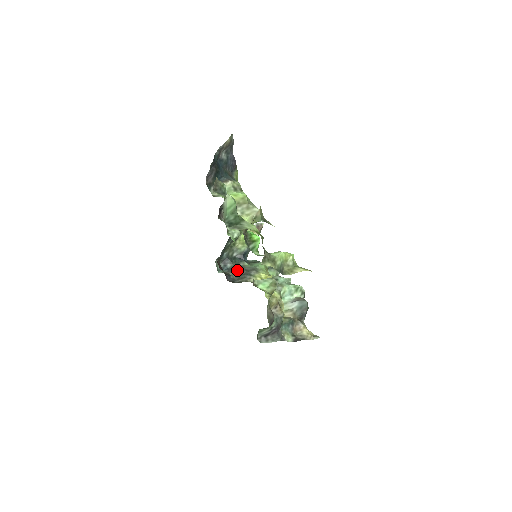
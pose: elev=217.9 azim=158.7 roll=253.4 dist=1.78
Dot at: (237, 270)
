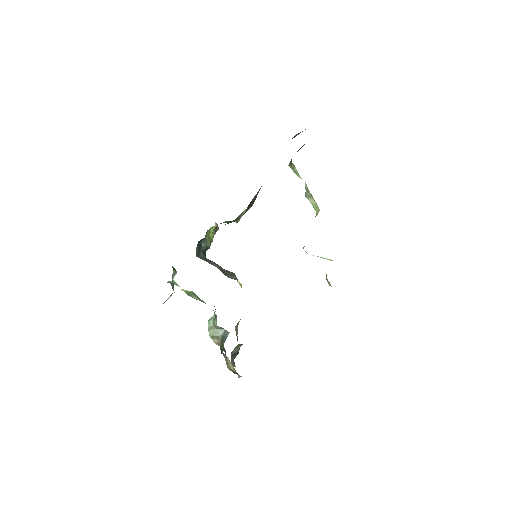
Dot at: (216, 264)
